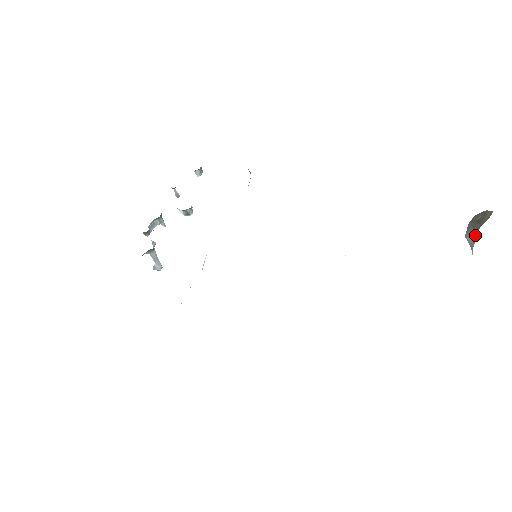
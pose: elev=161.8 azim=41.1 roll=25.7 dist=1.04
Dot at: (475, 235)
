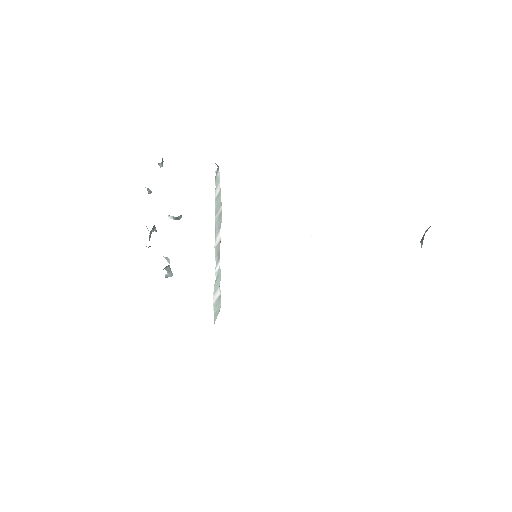
Dot at: (423, 239)
